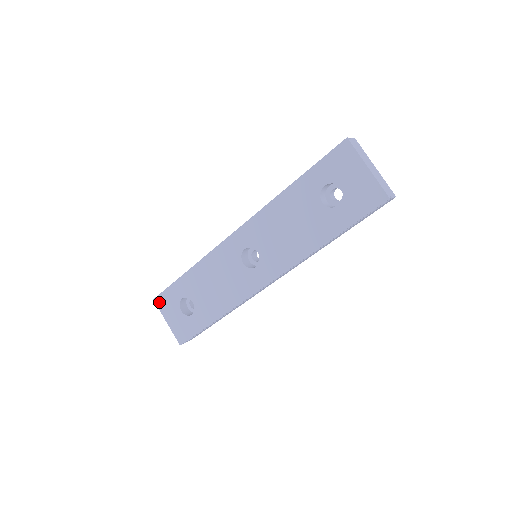
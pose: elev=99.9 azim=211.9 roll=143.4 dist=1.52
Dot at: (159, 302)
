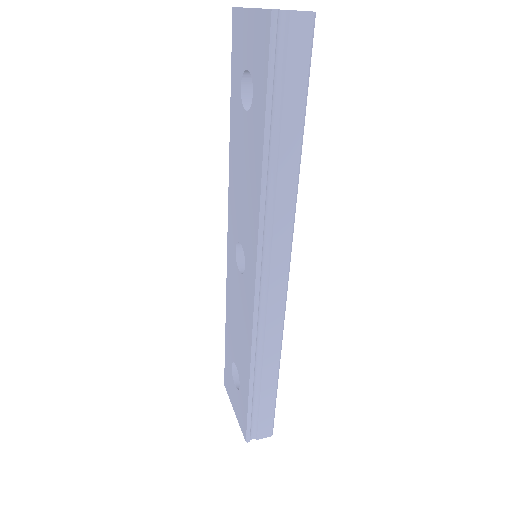
Dot at: (226, 385)
